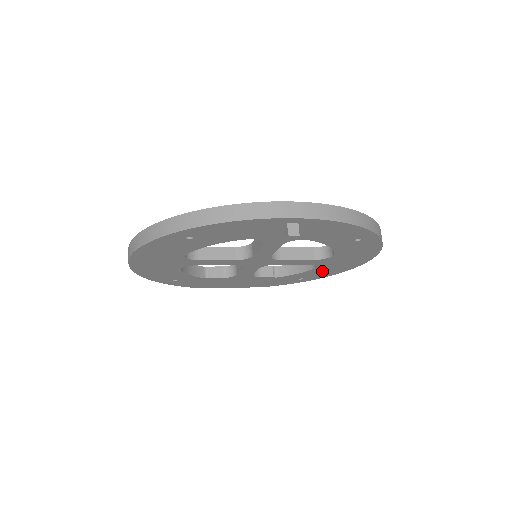
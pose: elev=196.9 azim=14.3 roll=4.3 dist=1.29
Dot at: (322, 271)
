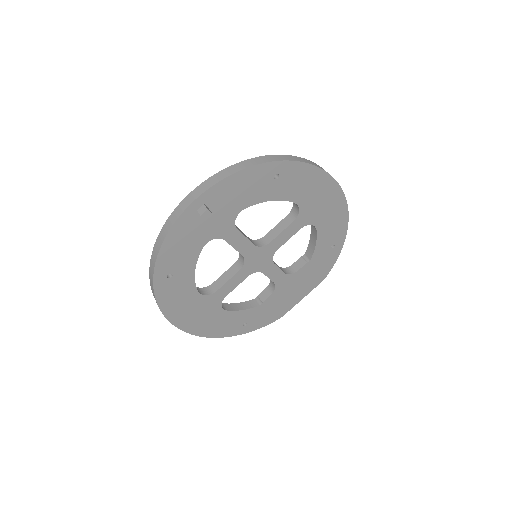
Dot at: (329, 225)
